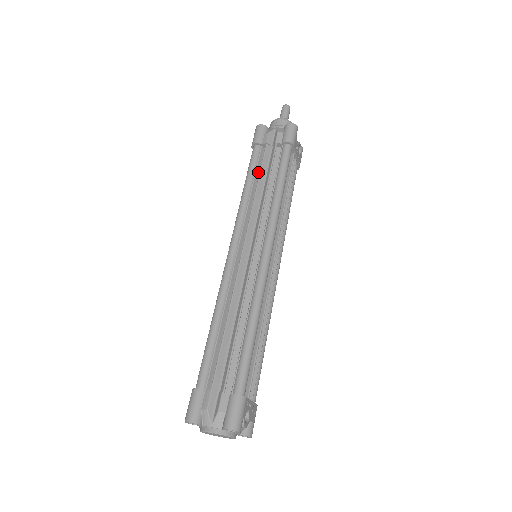
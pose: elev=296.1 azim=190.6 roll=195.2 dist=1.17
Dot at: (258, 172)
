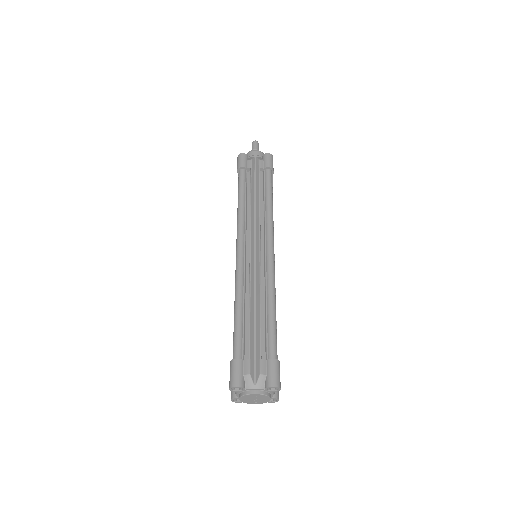
Dot at: (247, 190)
